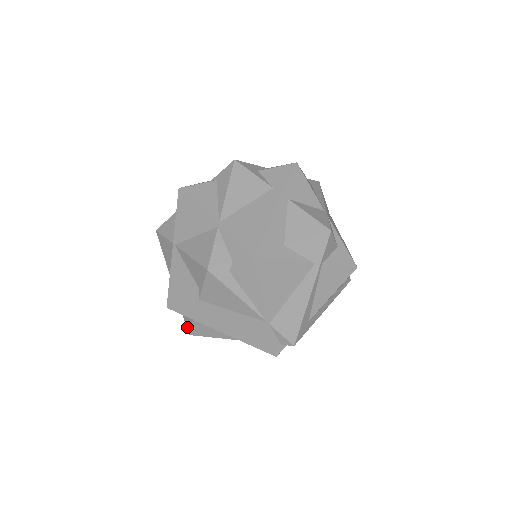
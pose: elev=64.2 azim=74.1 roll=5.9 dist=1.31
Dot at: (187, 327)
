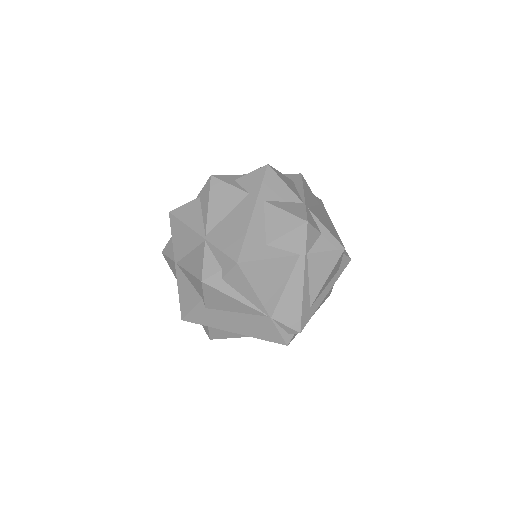
Dot at: (206, 333)
